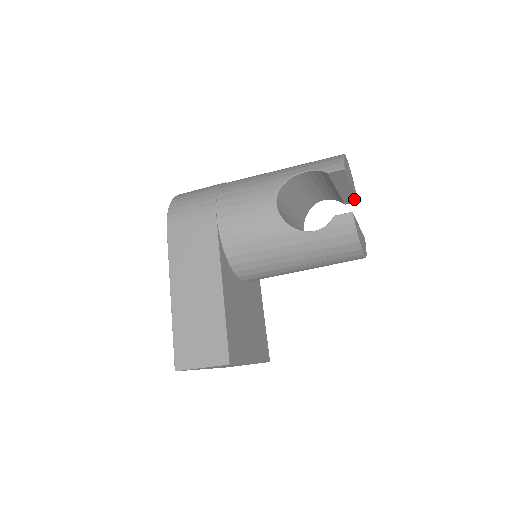
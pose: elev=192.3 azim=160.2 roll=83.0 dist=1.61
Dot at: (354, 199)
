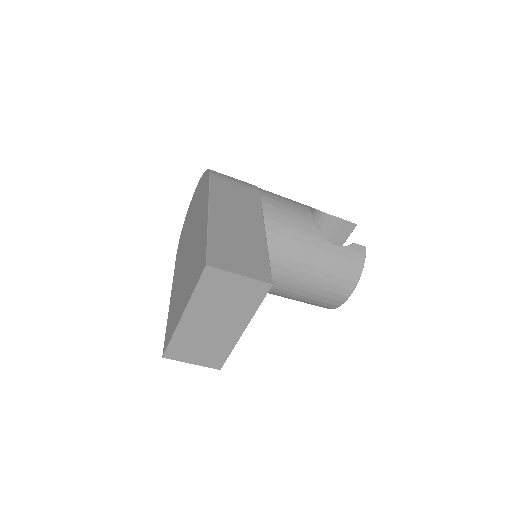
Dot at: occluded
